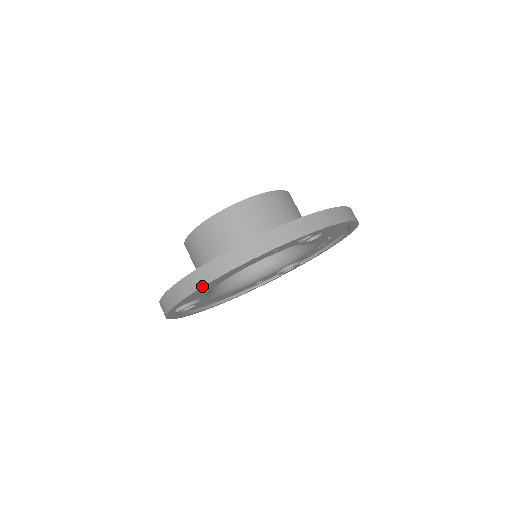
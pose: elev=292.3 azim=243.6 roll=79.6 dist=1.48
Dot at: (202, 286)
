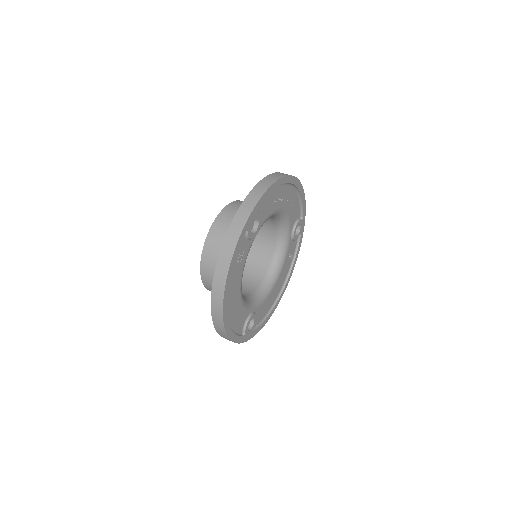
Dot at: (223, 321)
